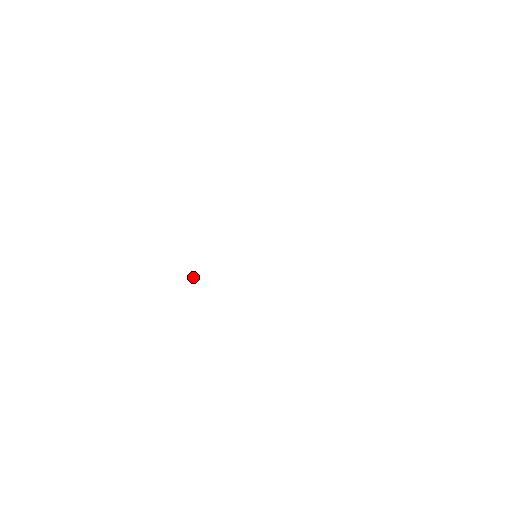
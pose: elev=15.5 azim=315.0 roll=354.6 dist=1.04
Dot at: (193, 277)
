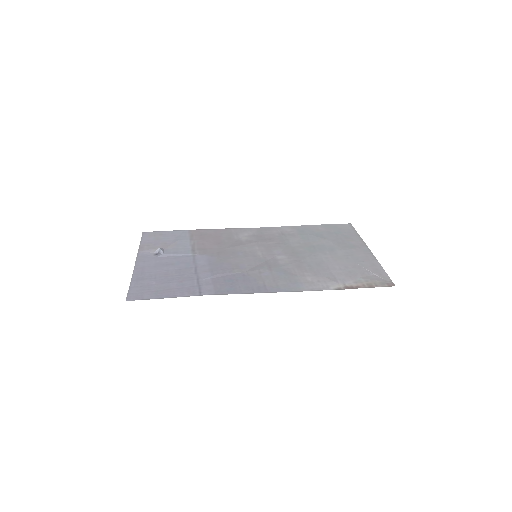
Dot at: (161, 248)
